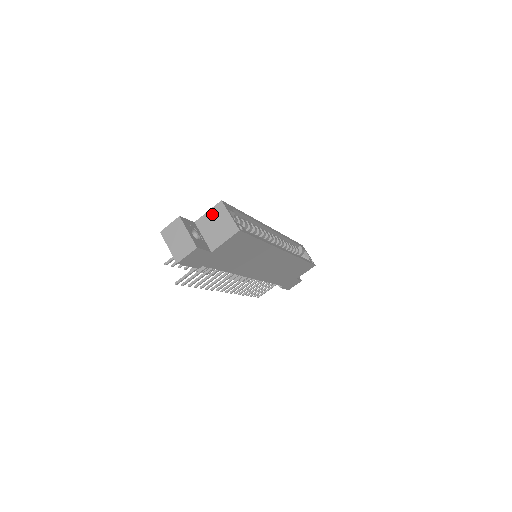
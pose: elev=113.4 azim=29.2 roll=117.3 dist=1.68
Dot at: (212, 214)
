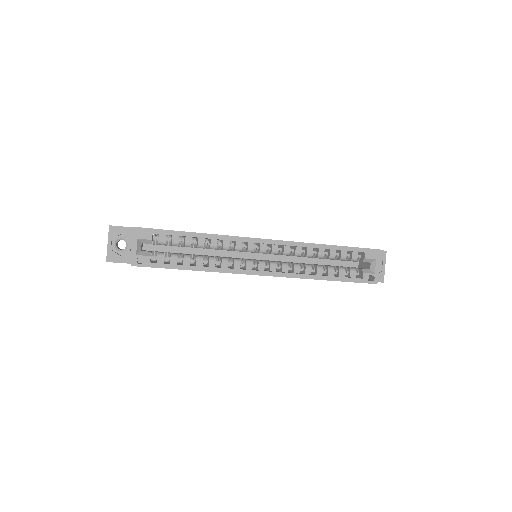
Dot at: occluded
